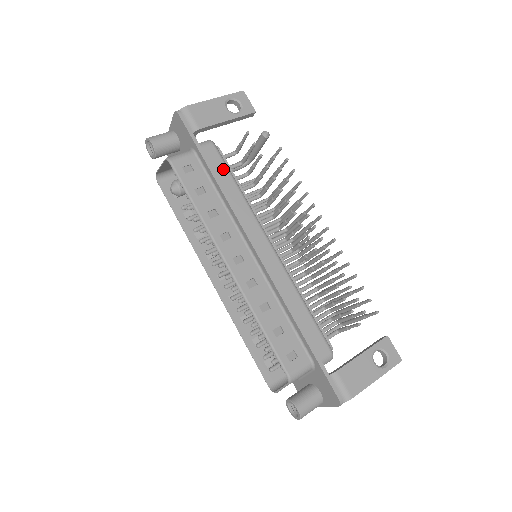
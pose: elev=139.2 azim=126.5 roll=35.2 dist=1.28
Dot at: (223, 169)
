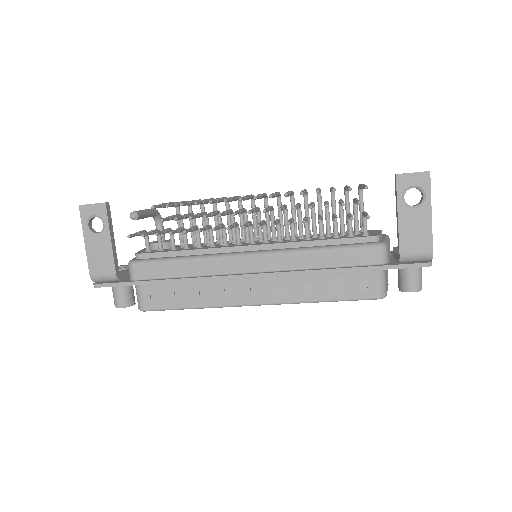
Dot at: (161, 267)
